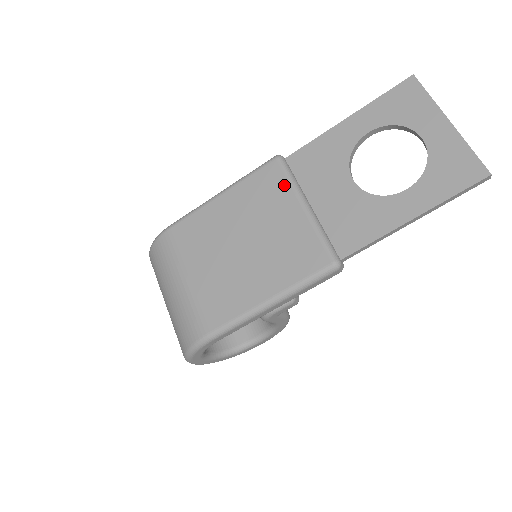
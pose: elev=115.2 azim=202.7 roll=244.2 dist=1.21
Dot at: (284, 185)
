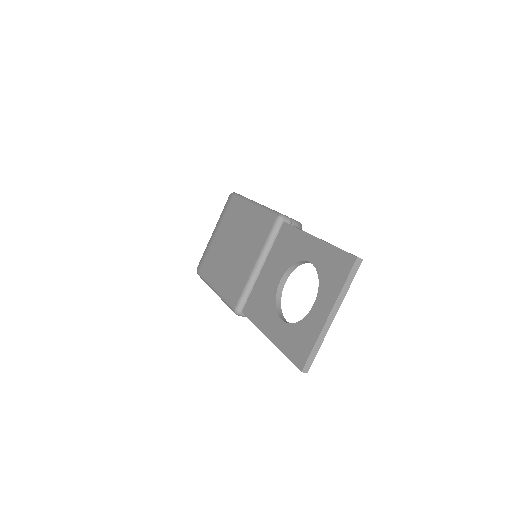
Dot at: (264, 239)
